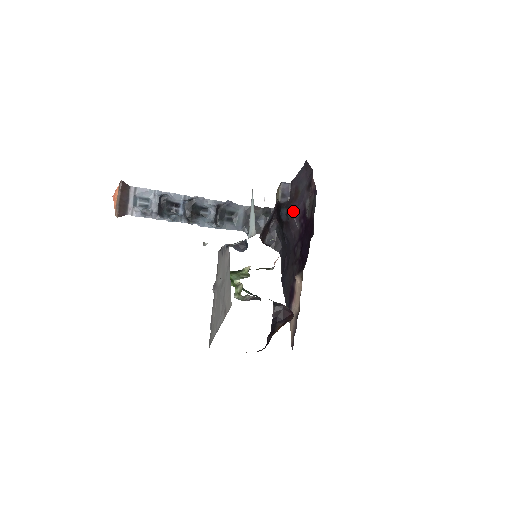
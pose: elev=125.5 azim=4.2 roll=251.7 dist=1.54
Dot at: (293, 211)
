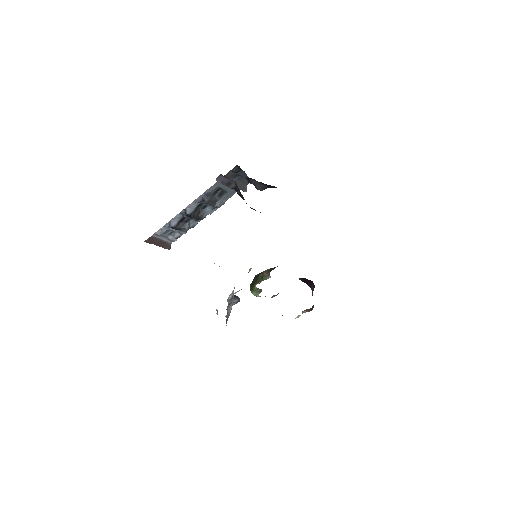
Dot at: occluded
